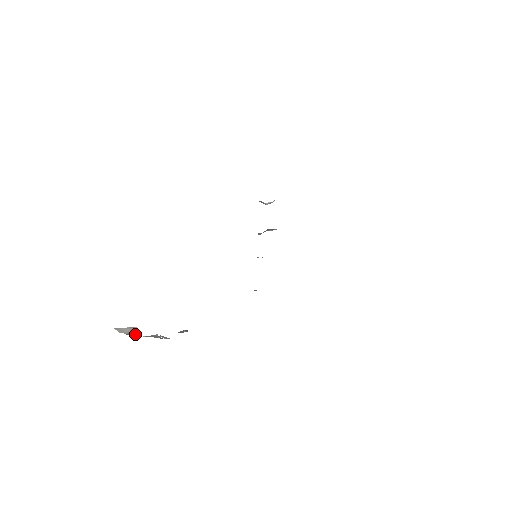
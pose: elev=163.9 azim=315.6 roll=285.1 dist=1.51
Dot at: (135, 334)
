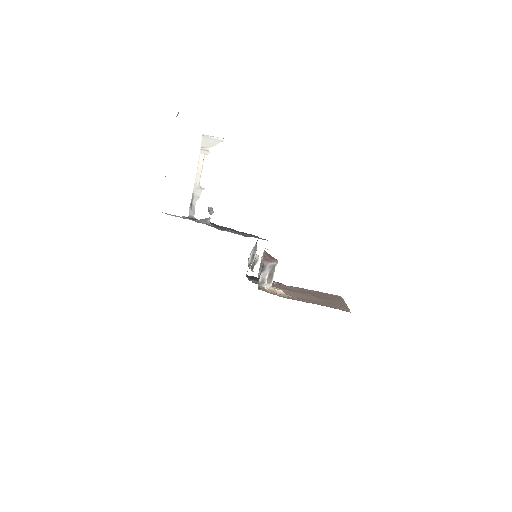
Dot at: (202, 164)
